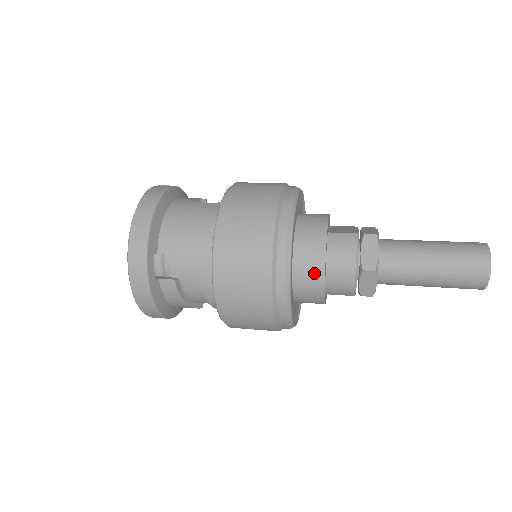
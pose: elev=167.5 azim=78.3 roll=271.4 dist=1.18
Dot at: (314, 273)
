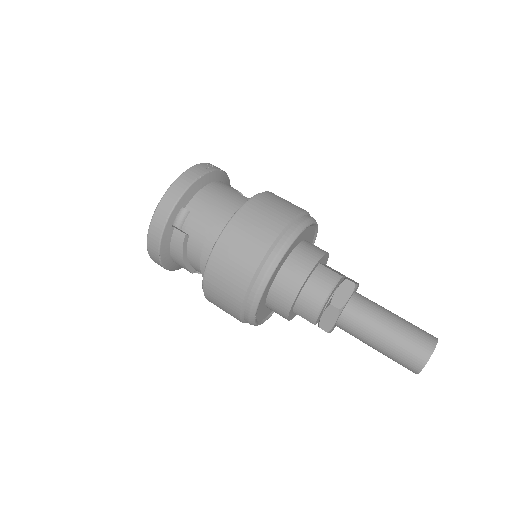
Dot at: (292, 285)
